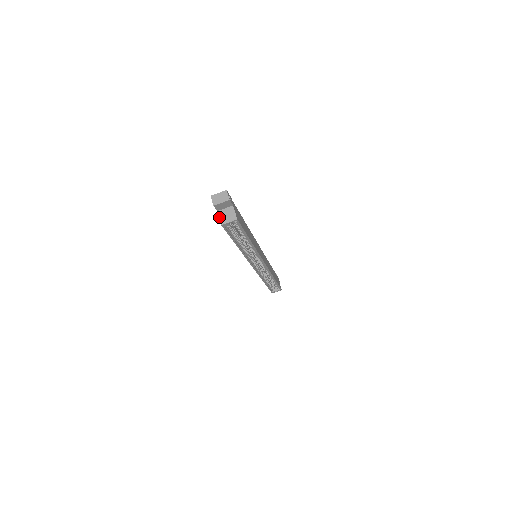
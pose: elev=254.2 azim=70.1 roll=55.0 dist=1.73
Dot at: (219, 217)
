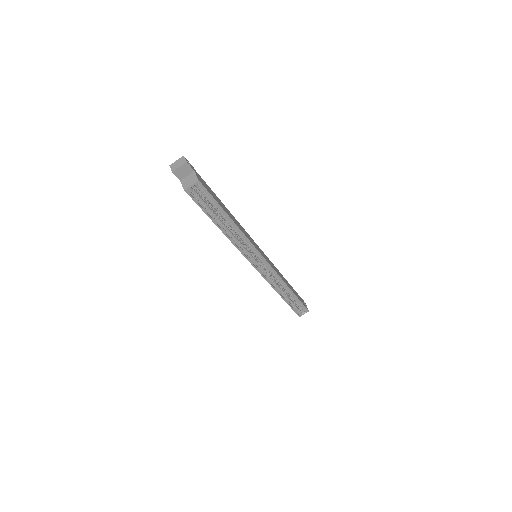
Dot at: (182, 185)
